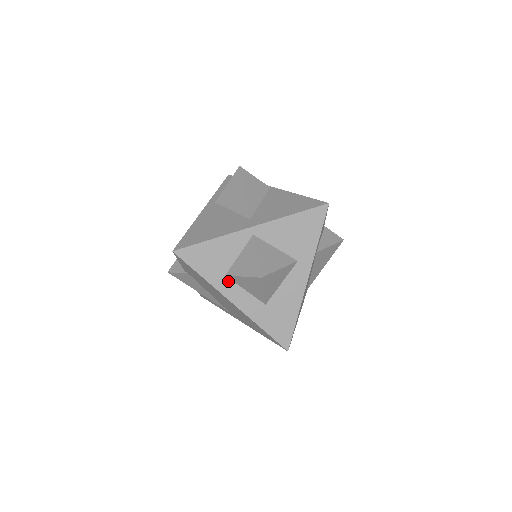
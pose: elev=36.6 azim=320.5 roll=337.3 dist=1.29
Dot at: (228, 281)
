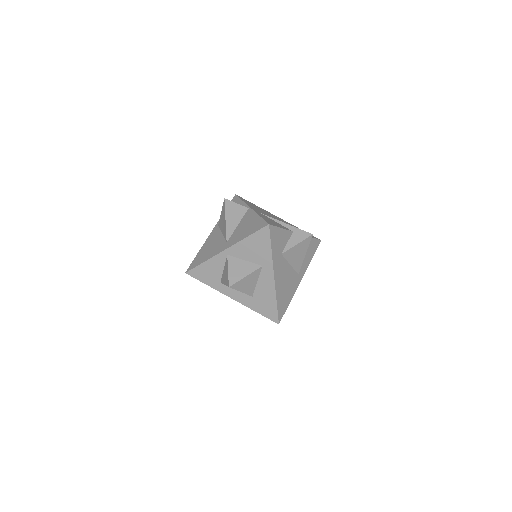
Dot at: (223, 285)
